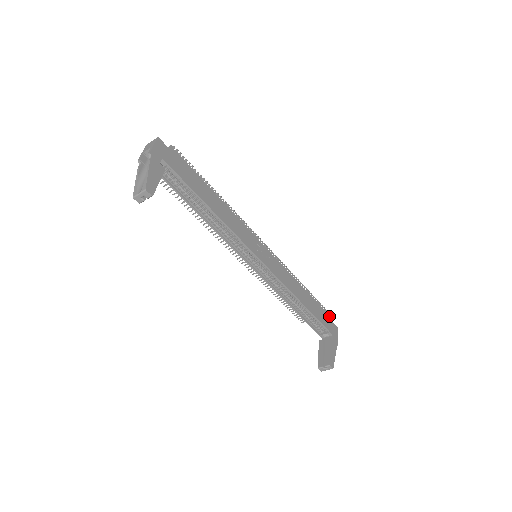
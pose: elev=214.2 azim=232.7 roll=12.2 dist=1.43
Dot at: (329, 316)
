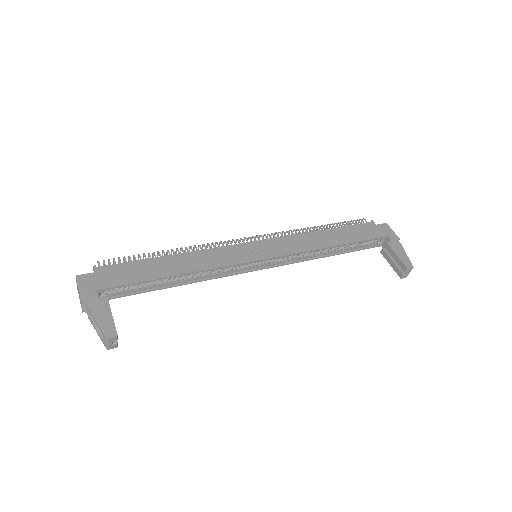
Dot at: (368, 223)
